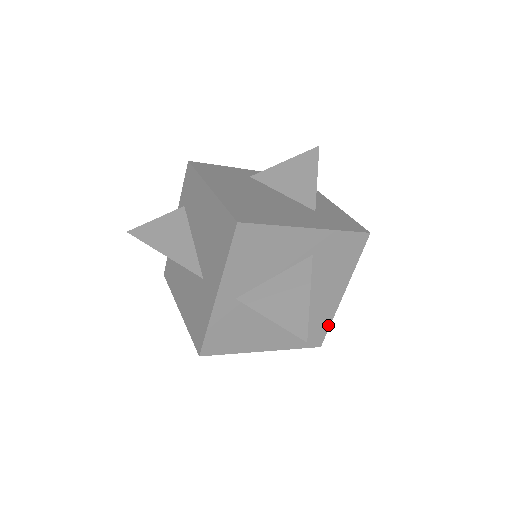
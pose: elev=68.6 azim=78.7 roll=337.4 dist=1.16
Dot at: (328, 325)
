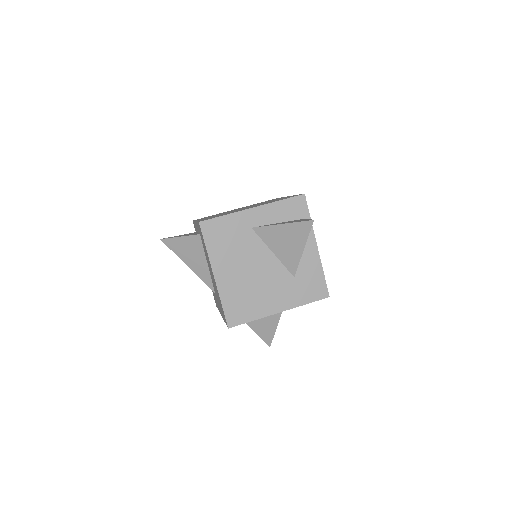
Dot at: occluded
